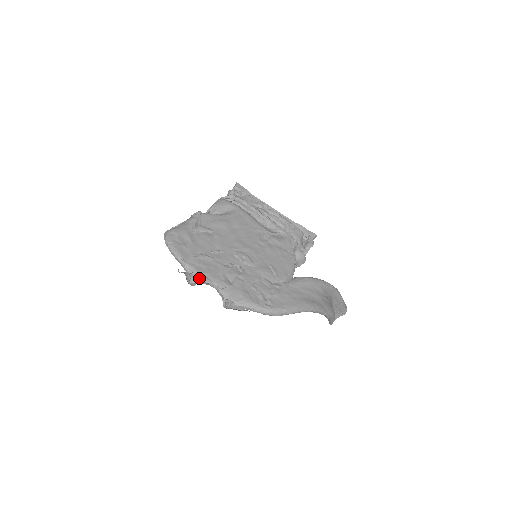
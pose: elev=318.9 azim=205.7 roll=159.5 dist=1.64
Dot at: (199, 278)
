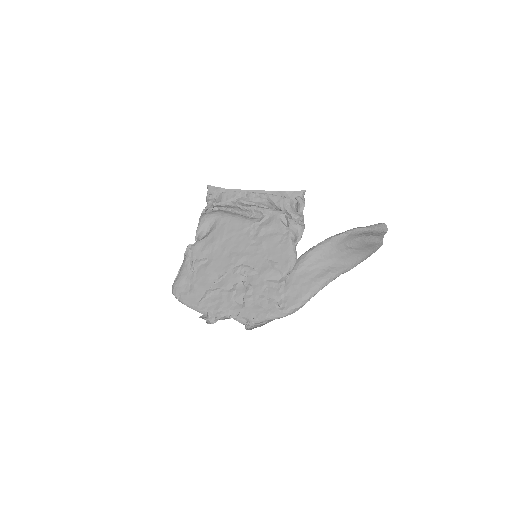
Dot at: (215, 316)
